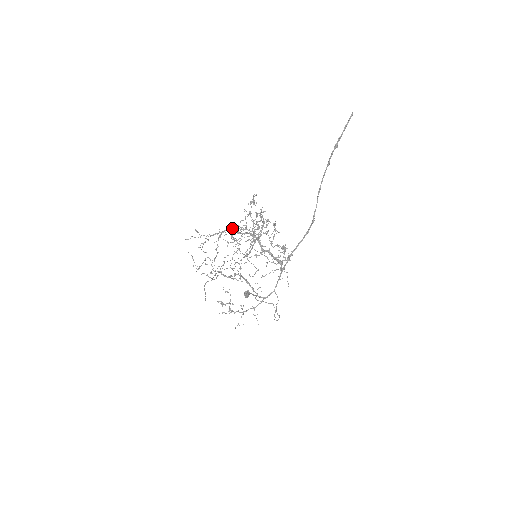
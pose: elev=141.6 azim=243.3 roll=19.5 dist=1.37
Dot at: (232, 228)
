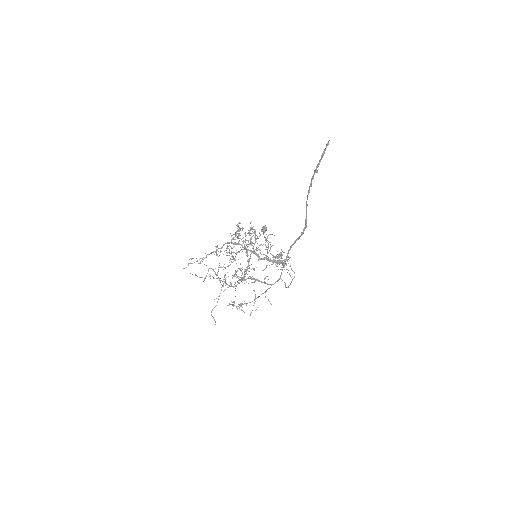
Dot at: occluded
